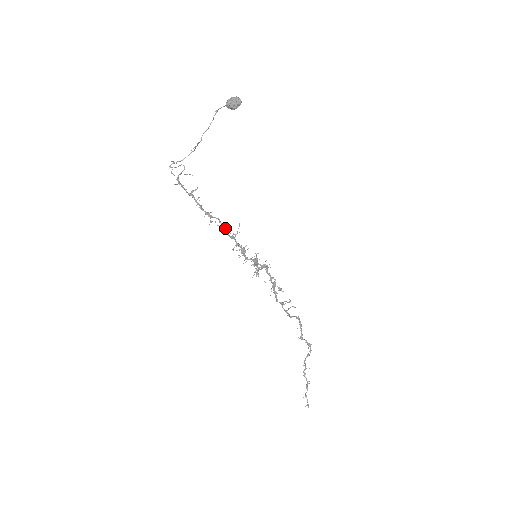
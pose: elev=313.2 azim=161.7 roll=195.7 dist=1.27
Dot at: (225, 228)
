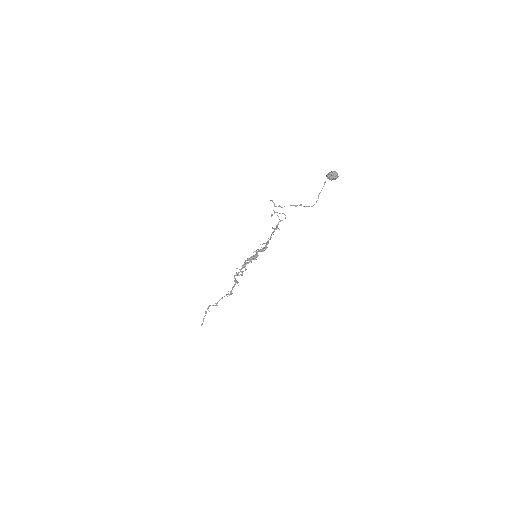
Dot at: occluded
